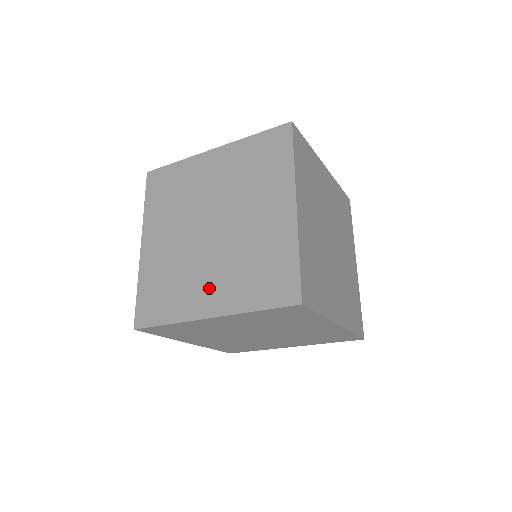
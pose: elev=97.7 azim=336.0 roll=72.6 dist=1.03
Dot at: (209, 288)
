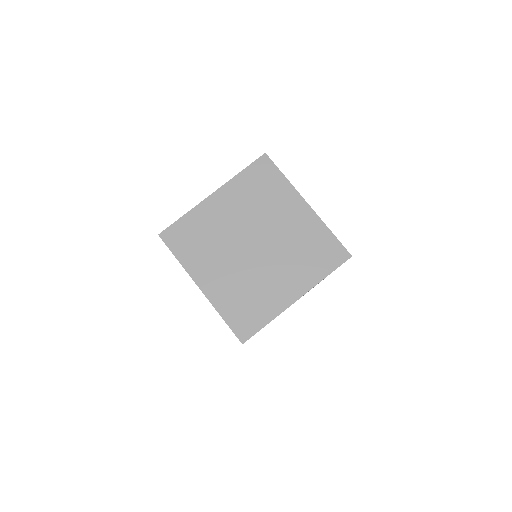
Dot at: (216, 274)
